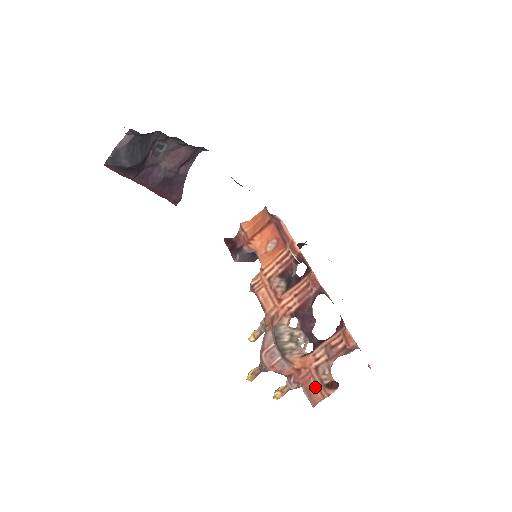
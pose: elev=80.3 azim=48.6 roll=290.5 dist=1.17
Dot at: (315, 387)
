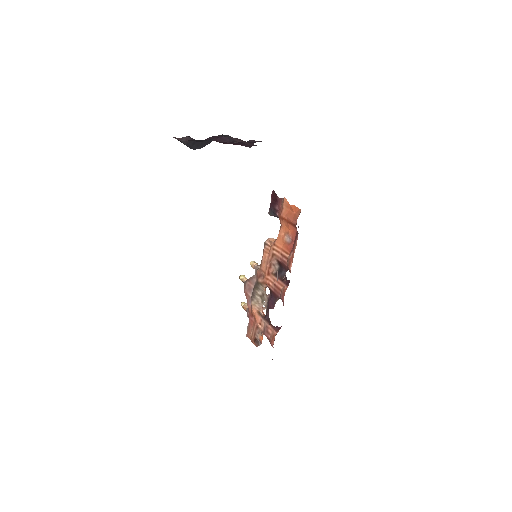
Dot at: (252, 332)
